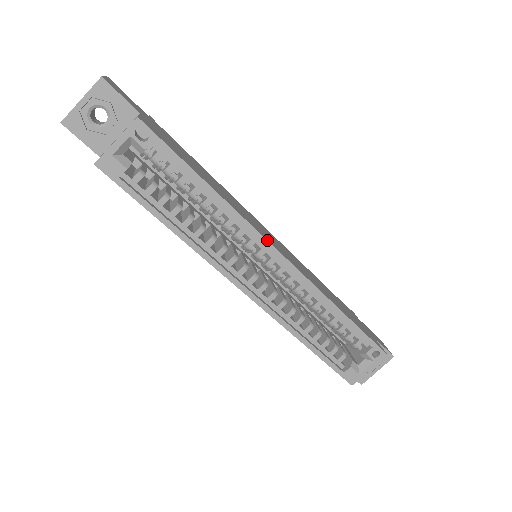
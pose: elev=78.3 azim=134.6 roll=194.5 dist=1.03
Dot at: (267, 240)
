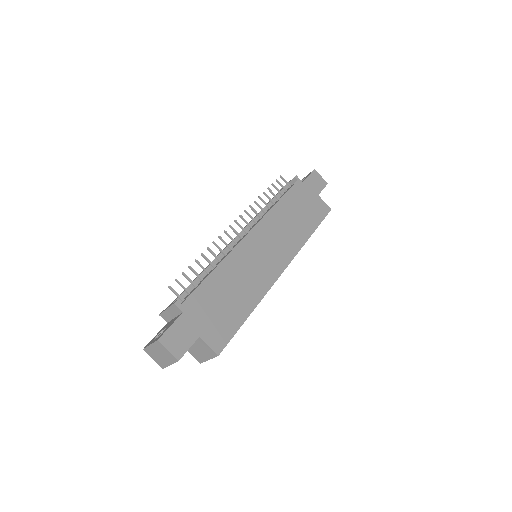
Dot at: occluded
